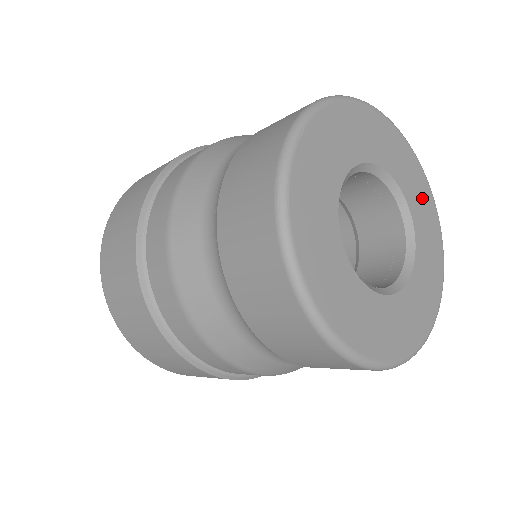
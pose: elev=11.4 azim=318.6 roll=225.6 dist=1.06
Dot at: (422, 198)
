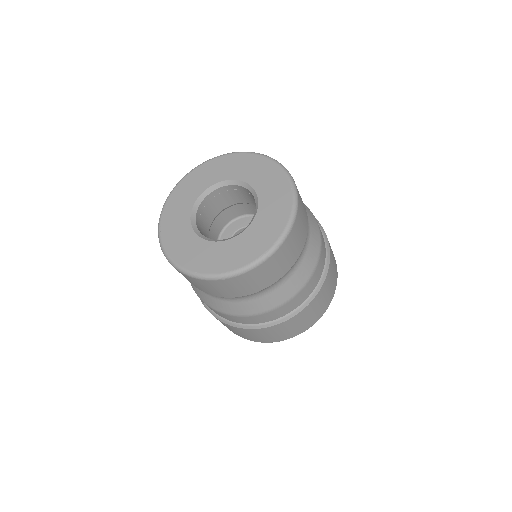
Dot at: (277, 195)
